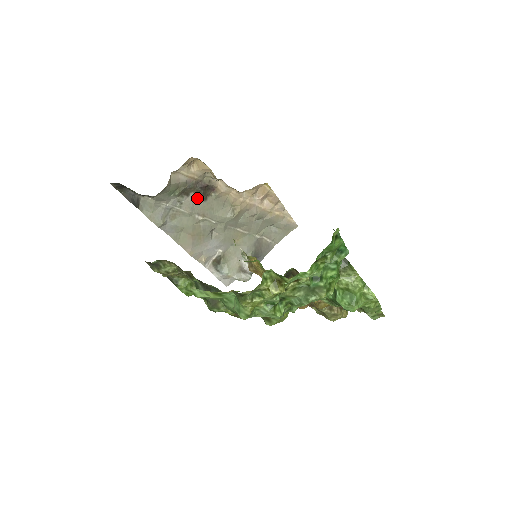
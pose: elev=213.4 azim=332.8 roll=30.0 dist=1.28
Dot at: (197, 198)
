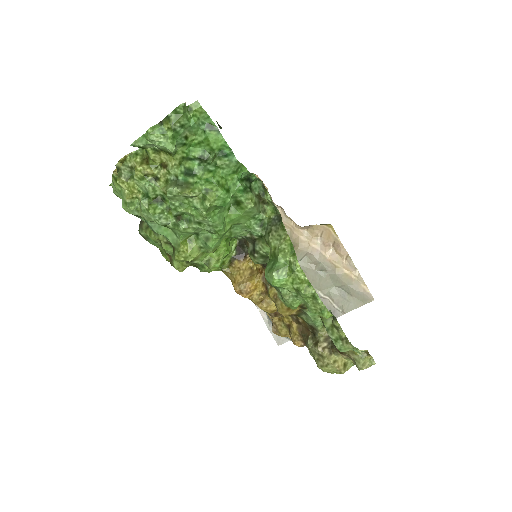
Dot at: occluded
